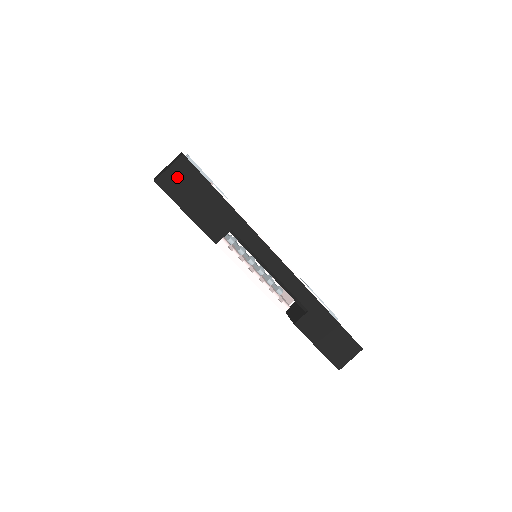
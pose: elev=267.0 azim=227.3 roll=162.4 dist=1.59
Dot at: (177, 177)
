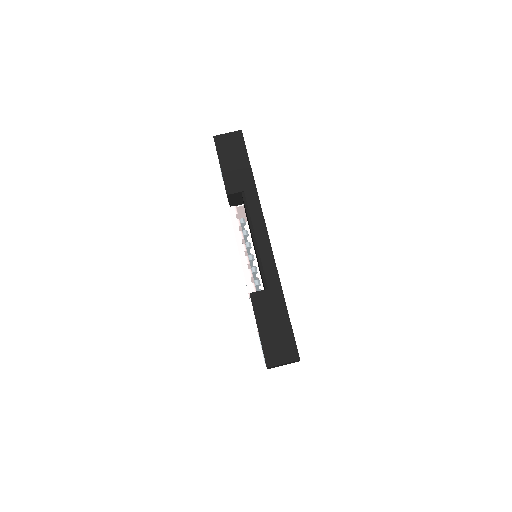
Dot at: (229, 141)
